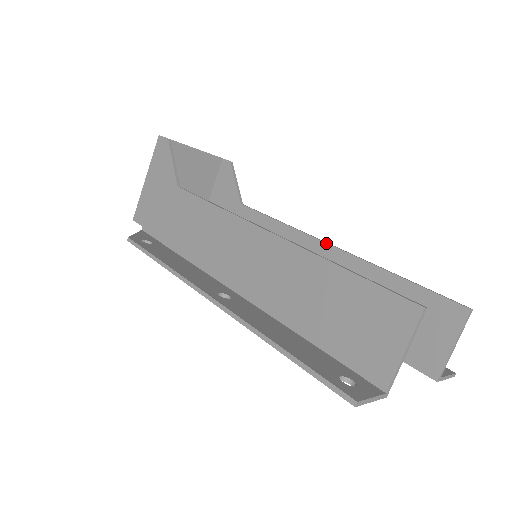
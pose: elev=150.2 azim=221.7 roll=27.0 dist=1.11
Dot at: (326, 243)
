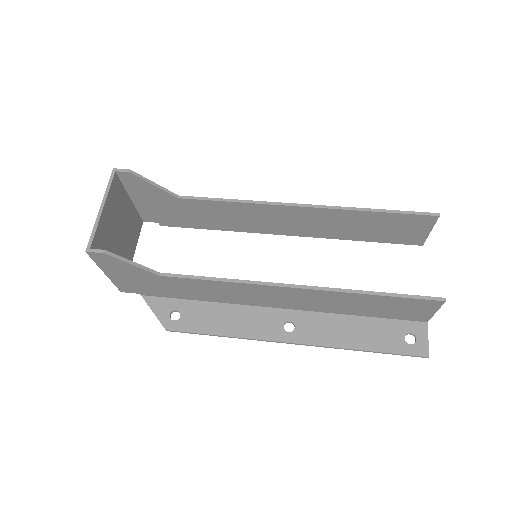
Dot at: (297, 207)
